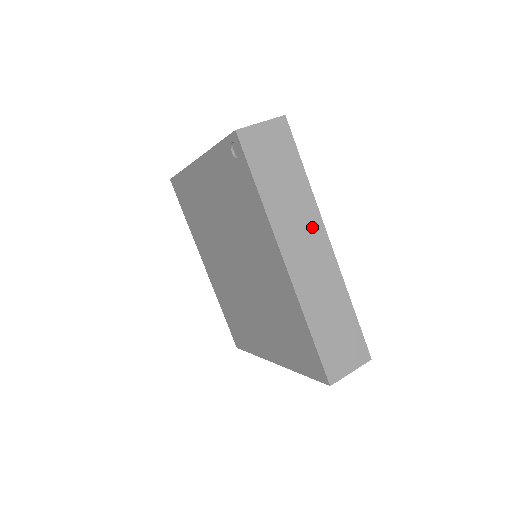
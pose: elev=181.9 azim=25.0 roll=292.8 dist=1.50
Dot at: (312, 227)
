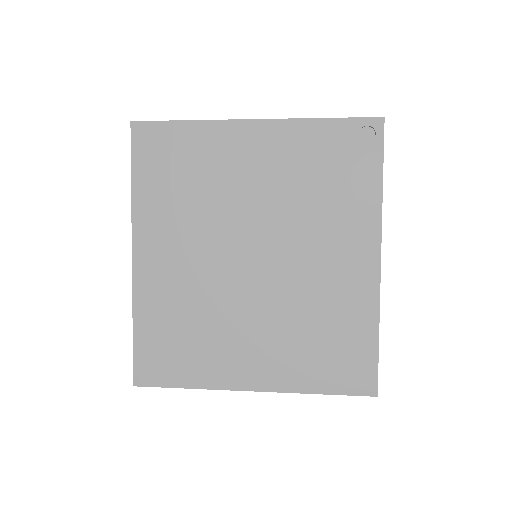
Dot at: occluded
